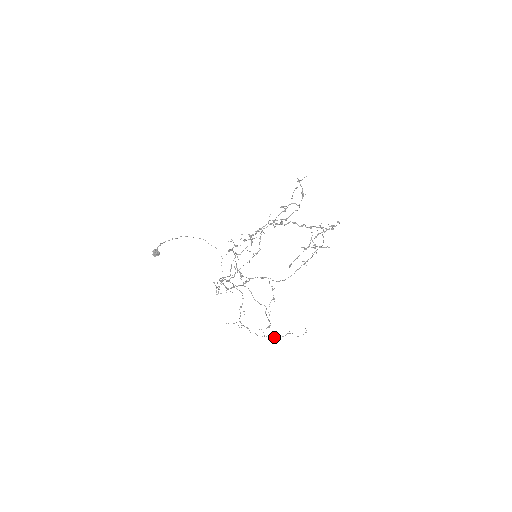
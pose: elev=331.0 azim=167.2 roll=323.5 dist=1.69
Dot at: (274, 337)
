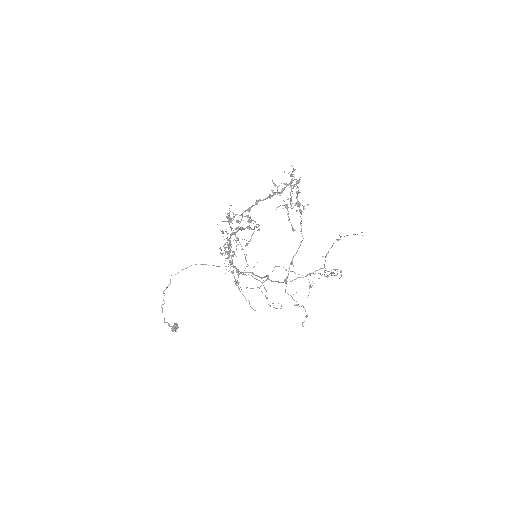
Dot at: occluded
